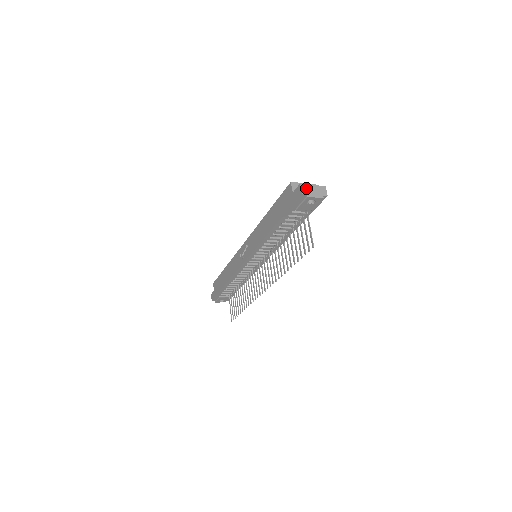
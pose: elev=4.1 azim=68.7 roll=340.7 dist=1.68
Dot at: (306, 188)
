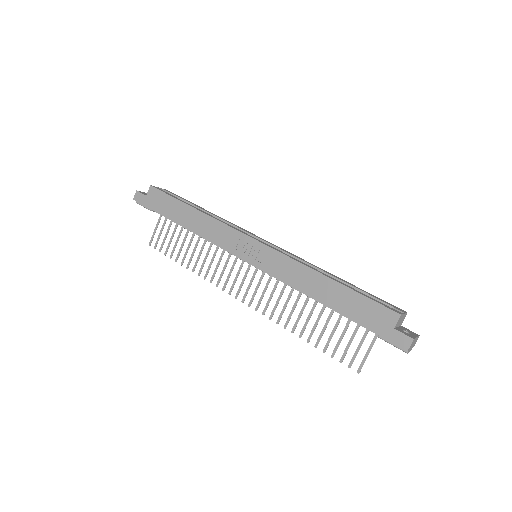
Dot at: (413, 343)
